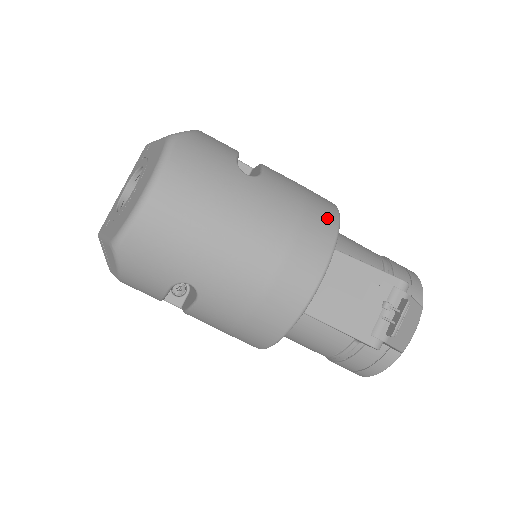
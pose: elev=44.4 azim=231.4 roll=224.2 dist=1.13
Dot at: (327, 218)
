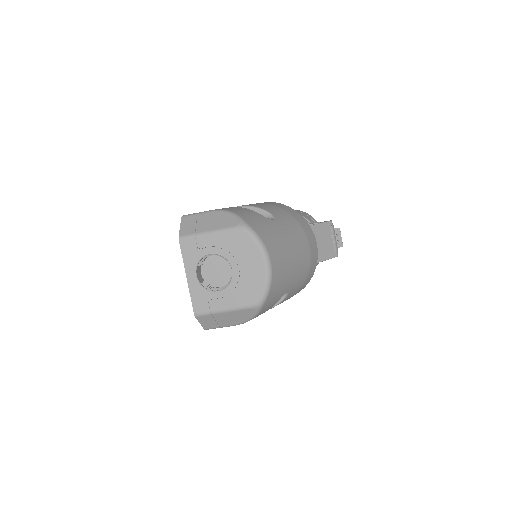
Dot at: (297, 214)
